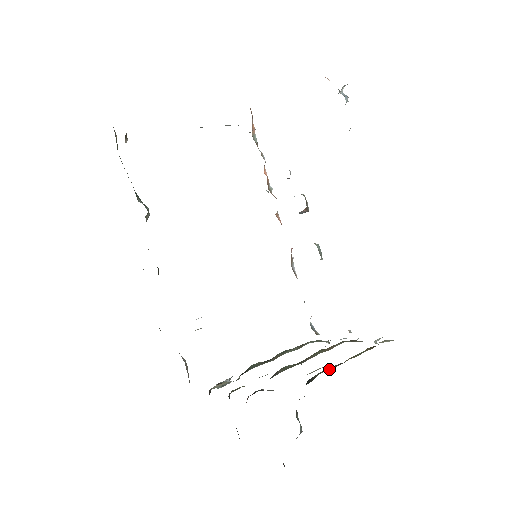
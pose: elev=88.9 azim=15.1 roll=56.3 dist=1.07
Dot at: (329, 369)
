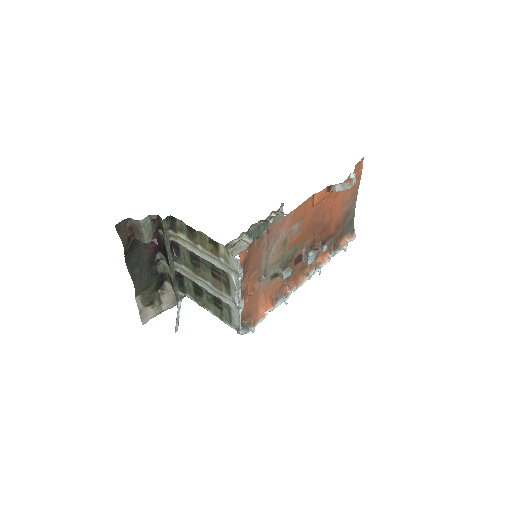
Dot at: (187, 237)
